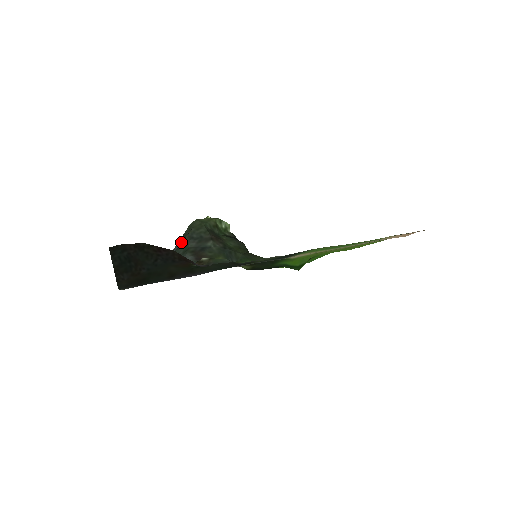
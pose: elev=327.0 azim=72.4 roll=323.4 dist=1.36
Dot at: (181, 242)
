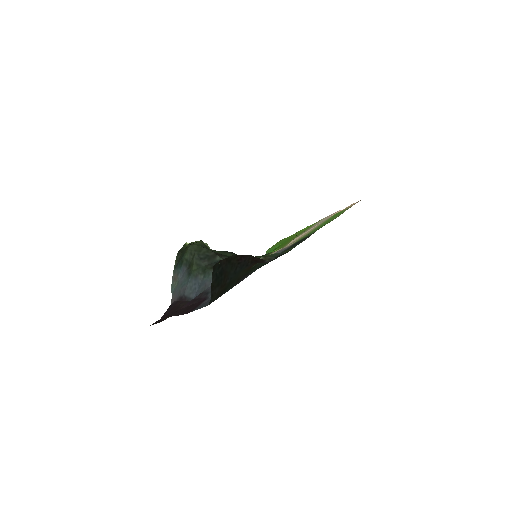
Dot at: (187, 267)
